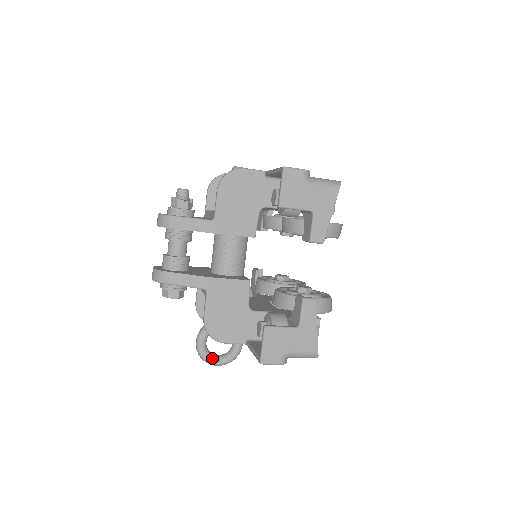
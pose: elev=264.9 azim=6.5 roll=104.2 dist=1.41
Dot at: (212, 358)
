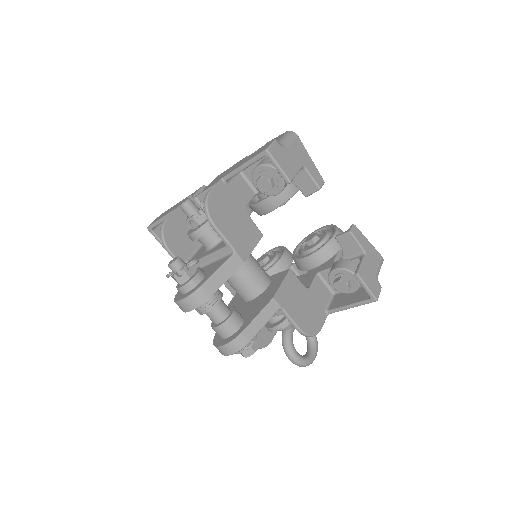
Dot at: (310, 357)
